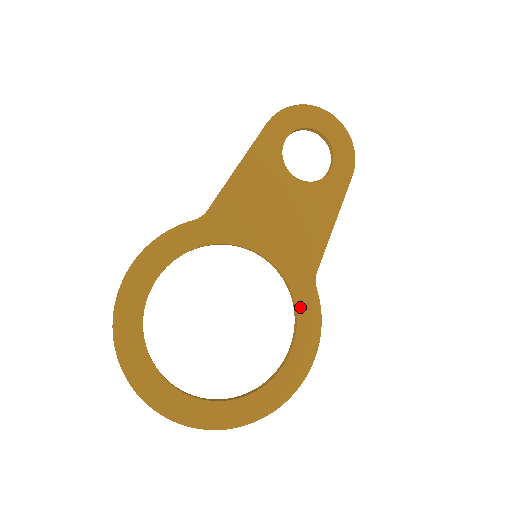
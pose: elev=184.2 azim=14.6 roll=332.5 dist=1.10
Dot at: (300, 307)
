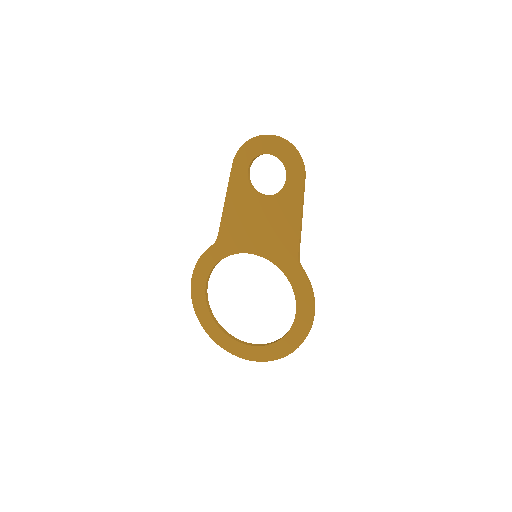
Dot at: (293, 283)
